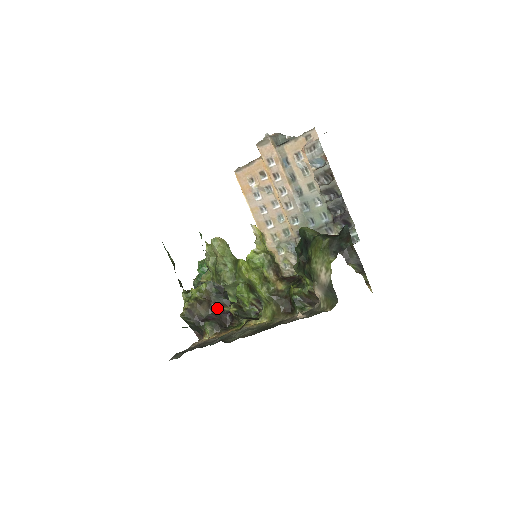
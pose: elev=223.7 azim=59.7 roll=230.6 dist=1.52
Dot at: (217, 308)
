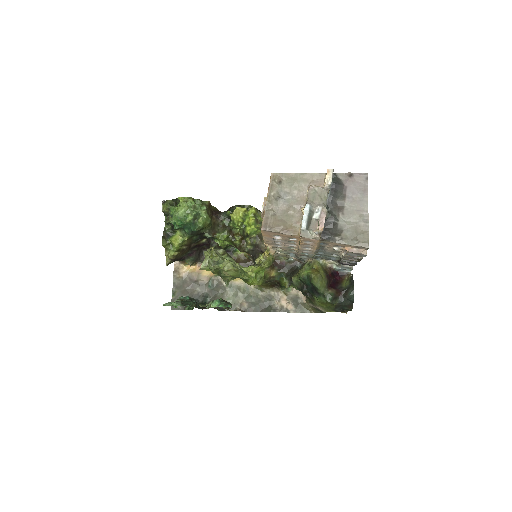
Dot at: (196, 246)
